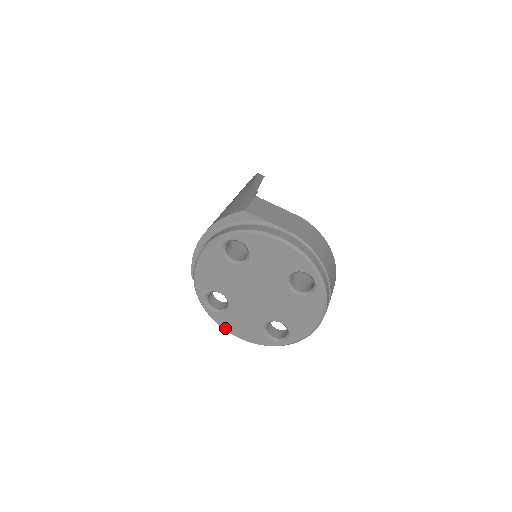
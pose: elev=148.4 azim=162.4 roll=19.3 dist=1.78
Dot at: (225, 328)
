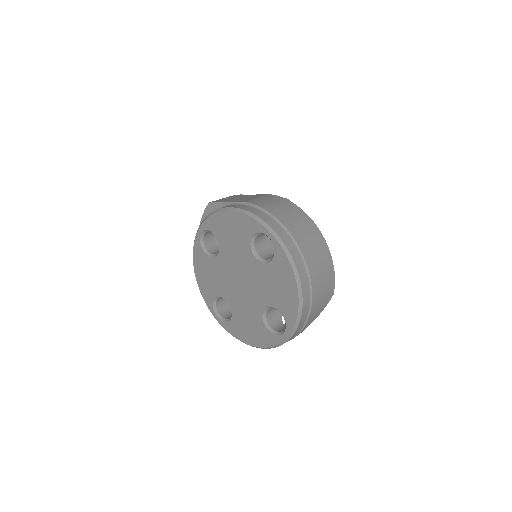
Dot at: (240, 339)
